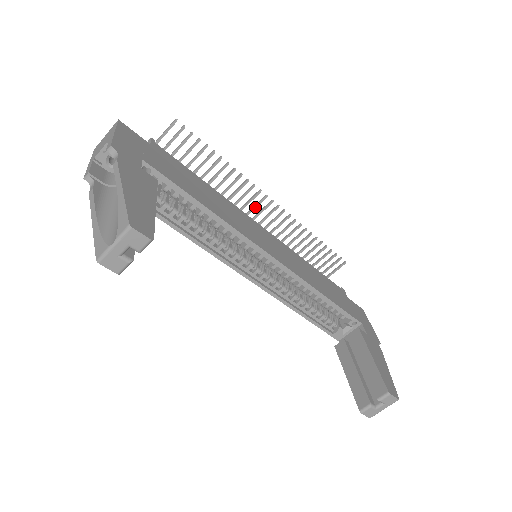
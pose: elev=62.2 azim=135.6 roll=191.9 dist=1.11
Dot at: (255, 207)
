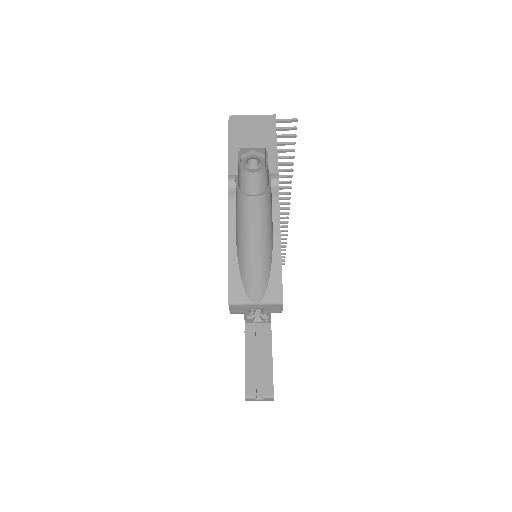
Dot at: occluded
